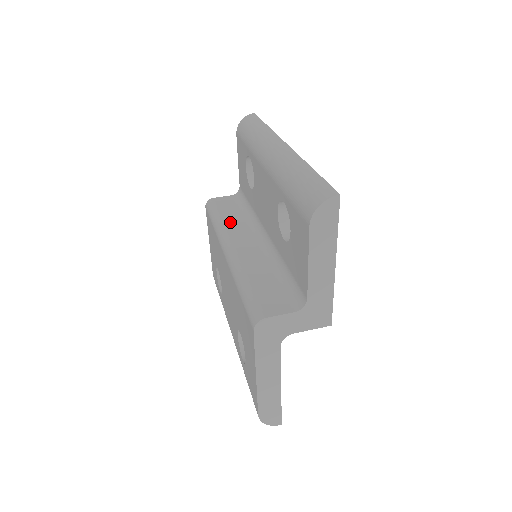
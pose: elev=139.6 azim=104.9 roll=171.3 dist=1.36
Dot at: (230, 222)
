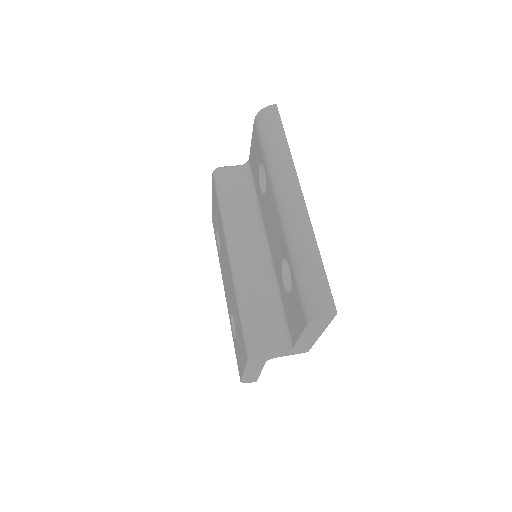
Dot at: (236, 214)
